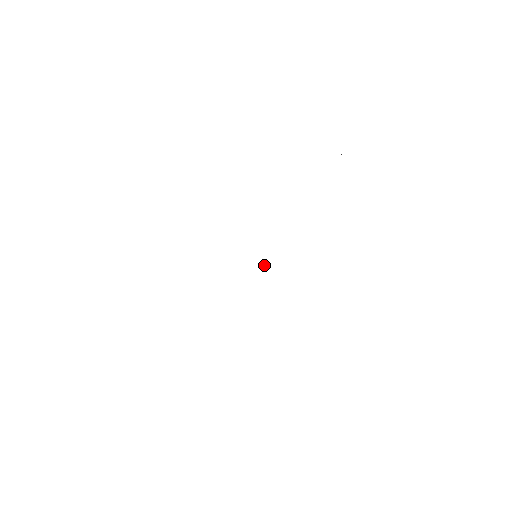
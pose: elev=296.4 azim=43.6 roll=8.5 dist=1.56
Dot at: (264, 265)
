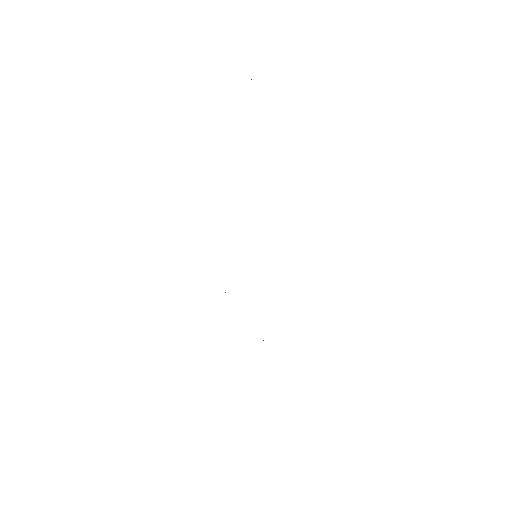
Dot at: occluded
